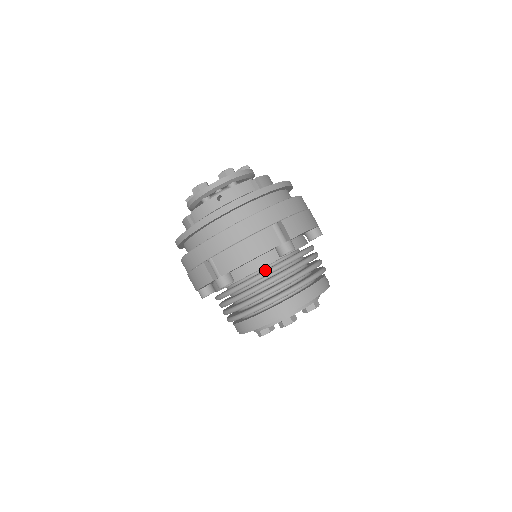
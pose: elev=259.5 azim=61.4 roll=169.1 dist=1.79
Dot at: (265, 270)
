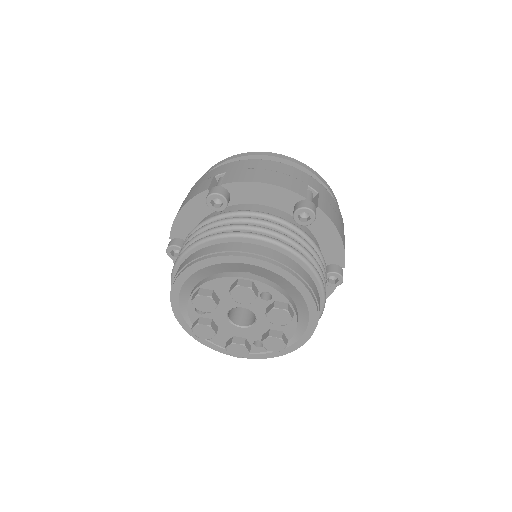
Dot at: (268, 213)
